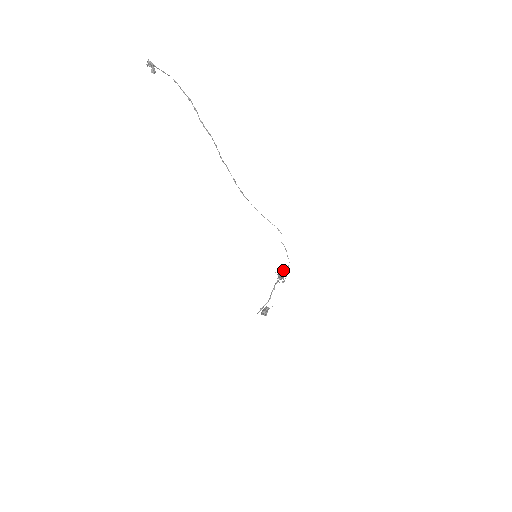
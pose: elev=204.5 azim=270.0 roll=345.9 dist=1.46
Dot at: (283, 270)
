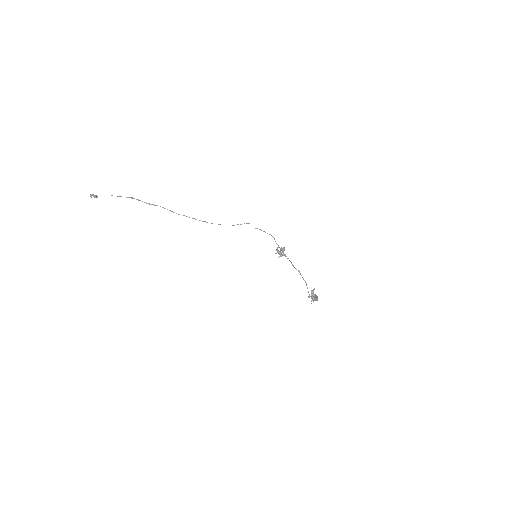
Dot at: (282, 249)
